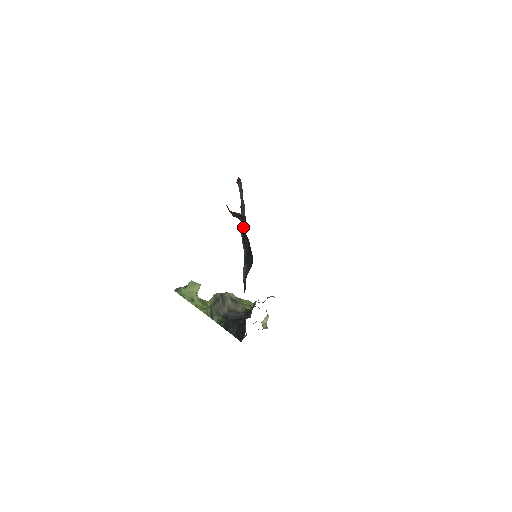
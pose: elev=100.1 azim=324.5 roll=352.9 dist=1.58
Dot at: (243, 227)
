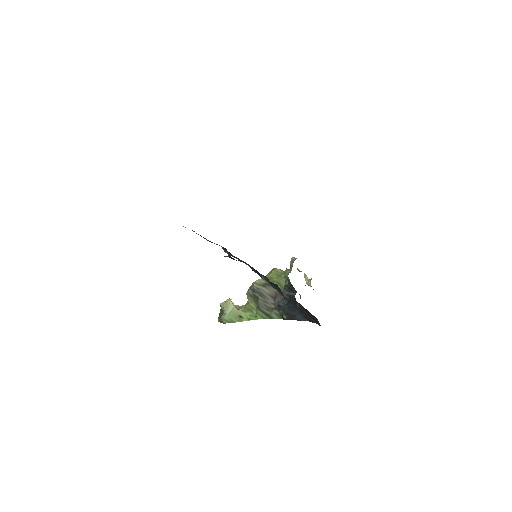
Dot at: occluded
